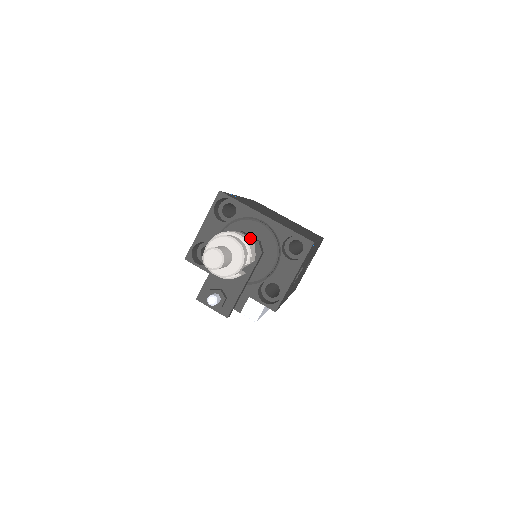
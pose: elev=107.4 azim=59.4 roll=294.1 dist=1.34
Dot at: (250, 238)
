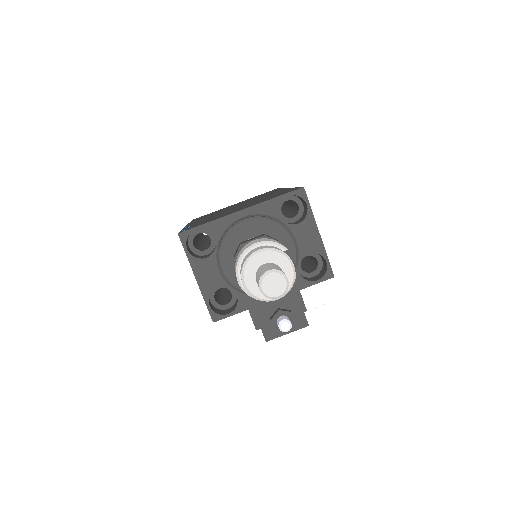
Dot at: occluded
